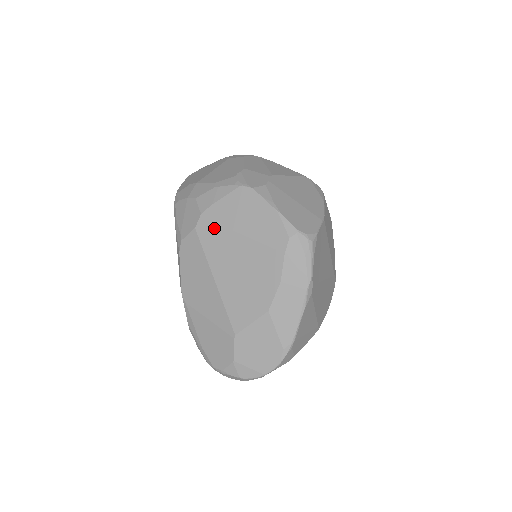
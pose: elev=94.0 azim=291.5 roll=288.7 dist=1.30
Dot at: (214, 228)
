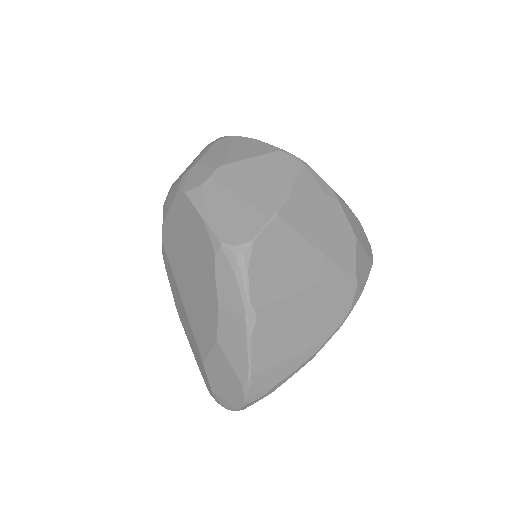
Dot at: (171, 242)
